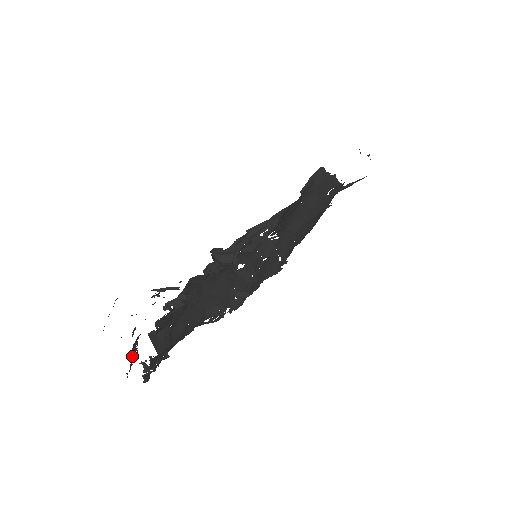
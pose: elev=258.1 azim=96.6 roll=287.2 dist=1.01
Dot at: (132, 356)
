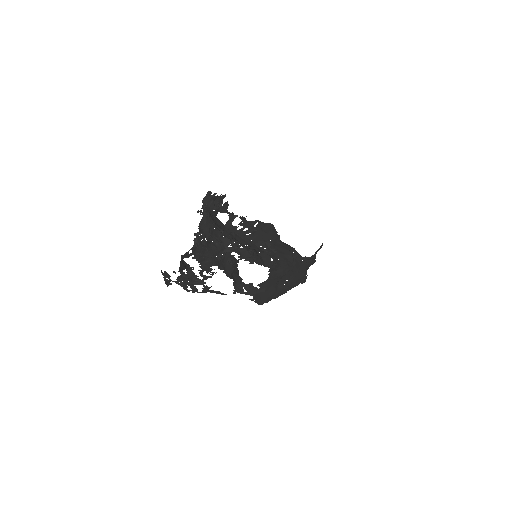
Dot at: (183, 261)
